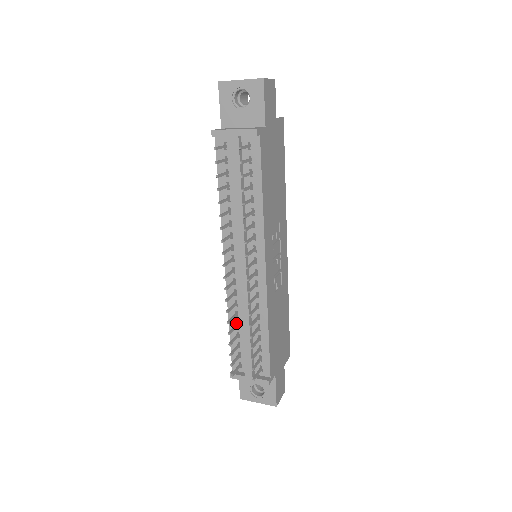
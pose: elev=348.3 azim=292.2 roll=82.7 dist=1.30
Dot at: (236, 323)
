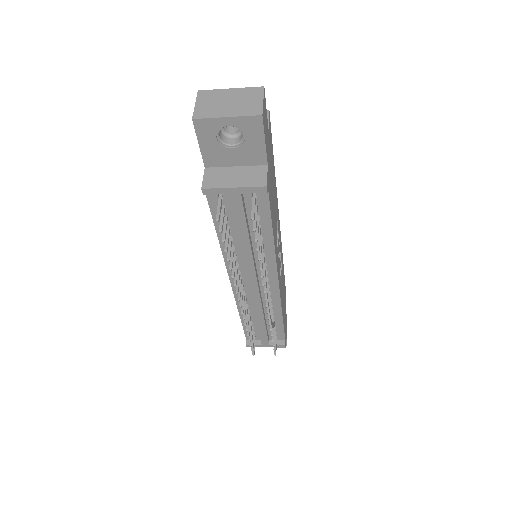
Dot at: occluded
